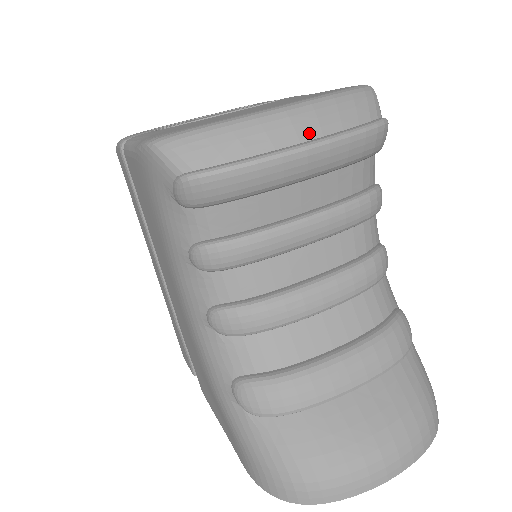
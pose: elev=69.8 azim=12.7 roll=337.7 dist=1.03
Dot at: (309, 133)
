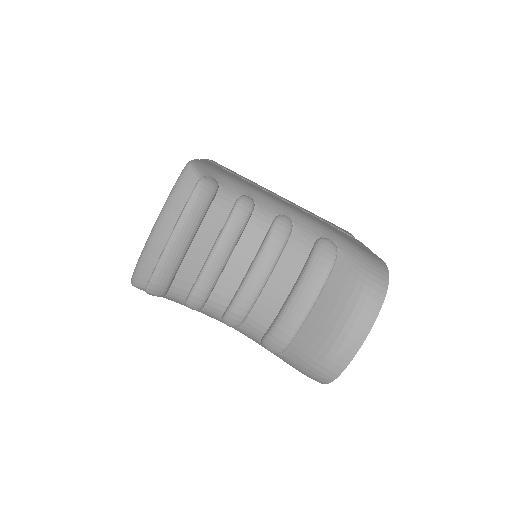
Dot at: (169, 229)
